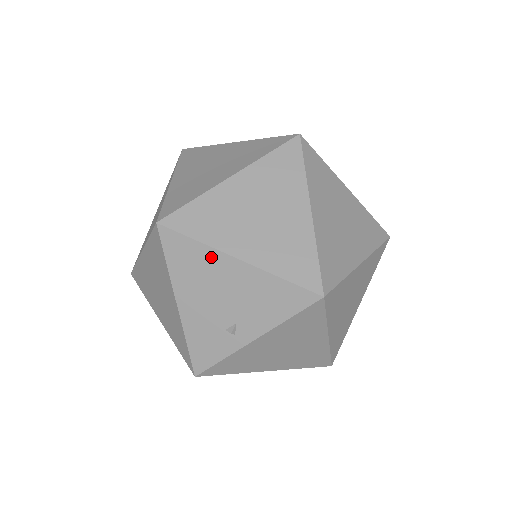
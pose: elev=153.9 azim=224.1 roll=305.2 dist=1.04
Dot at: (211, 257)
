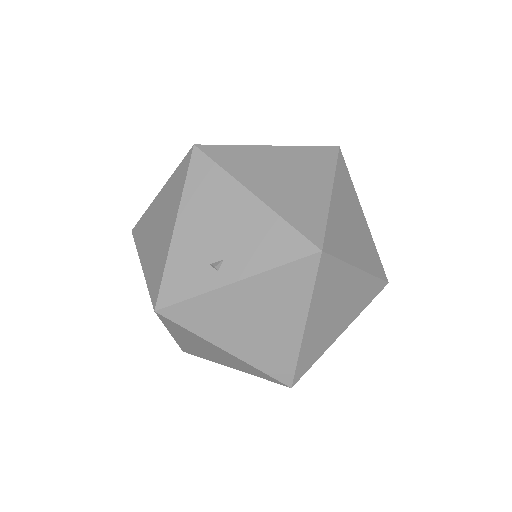
Dot at: (229, 187)
